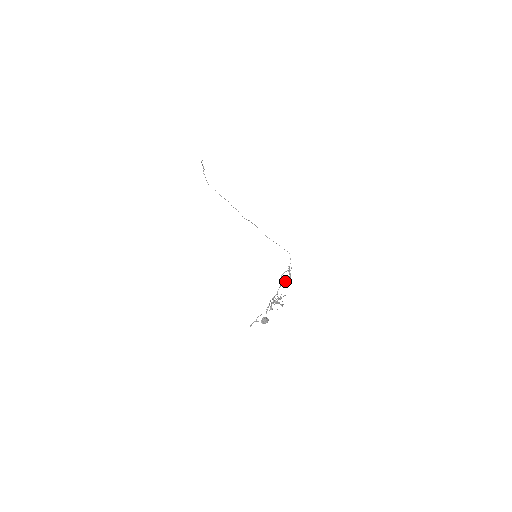
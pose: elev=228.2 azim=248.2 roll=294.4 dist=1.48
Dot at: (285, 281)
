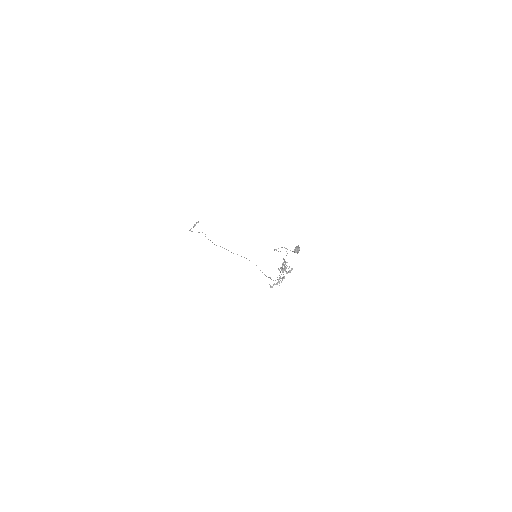
Dot at: occluded
